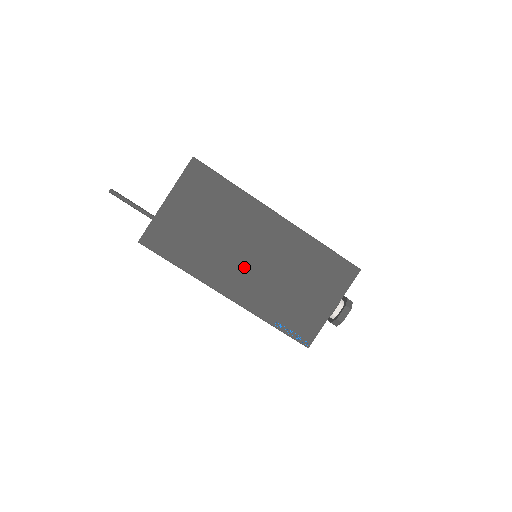
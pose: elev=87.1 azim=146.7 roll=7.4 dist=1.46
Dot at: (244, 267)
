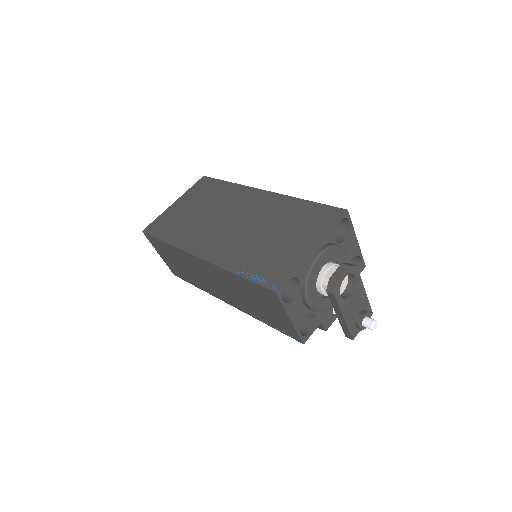
Dot at: (222, 231)
